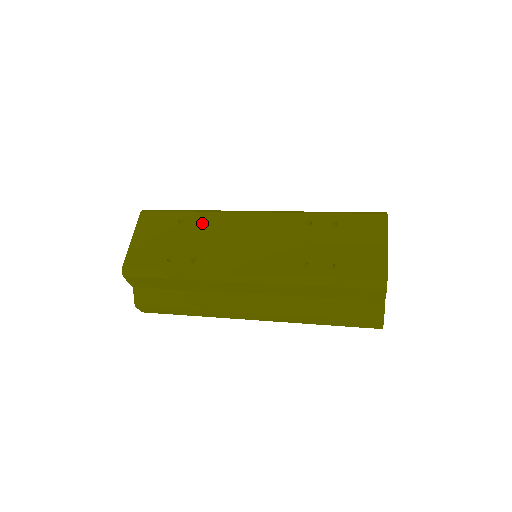
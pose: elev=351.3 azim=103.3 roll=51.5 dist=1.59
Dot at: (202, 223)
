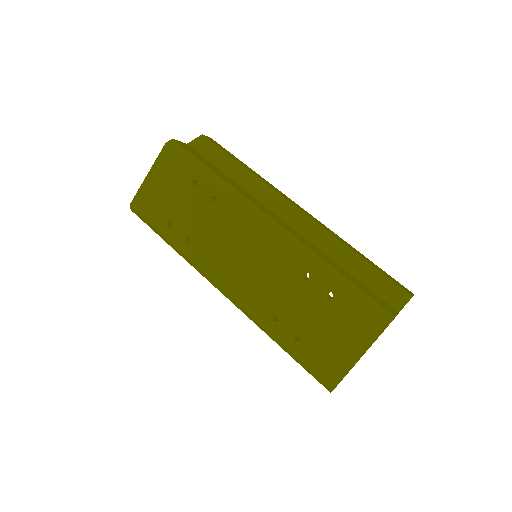
Dot at: occluded
